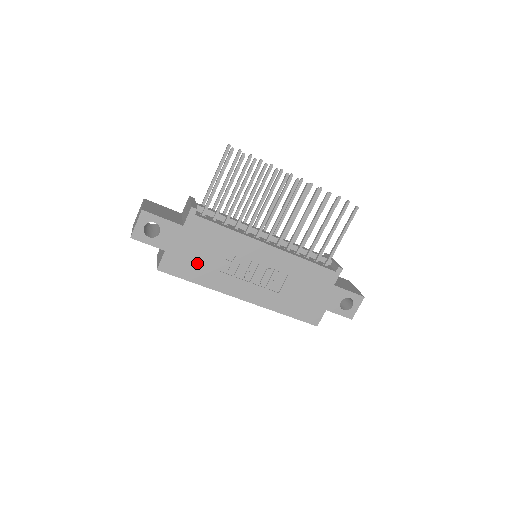
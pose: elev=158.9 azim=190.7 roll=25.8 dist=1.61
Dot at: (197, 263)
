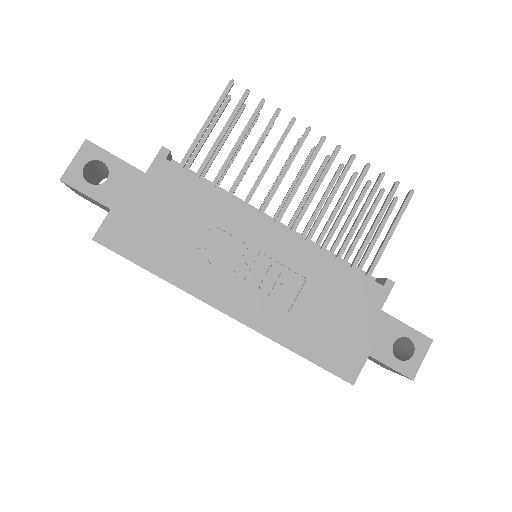
Dot at: (159, 238)
